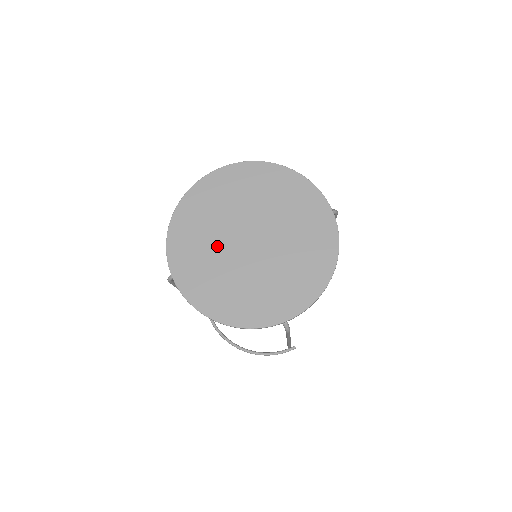
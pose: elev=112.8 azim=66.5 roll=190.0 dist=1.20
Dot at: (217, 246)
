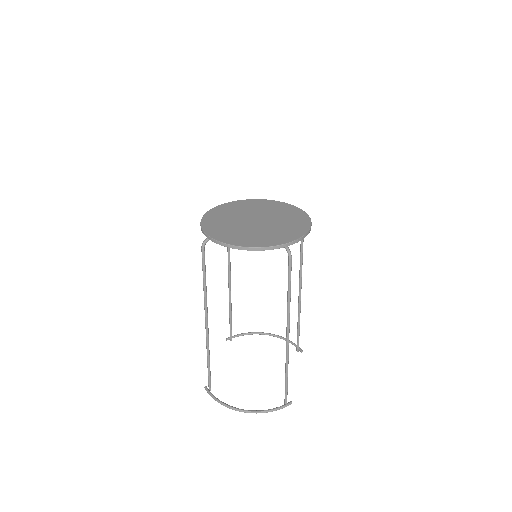
Dot at: (234, 223)
